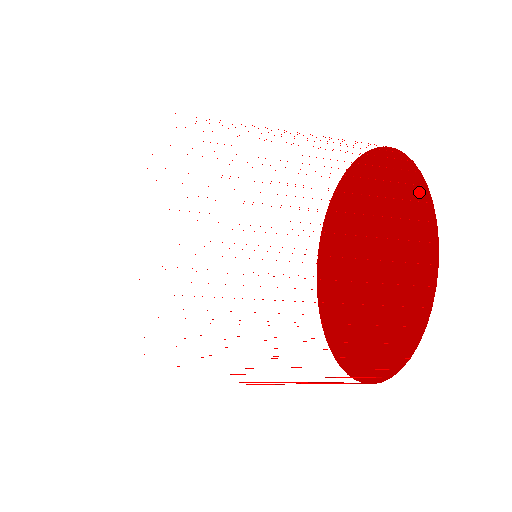
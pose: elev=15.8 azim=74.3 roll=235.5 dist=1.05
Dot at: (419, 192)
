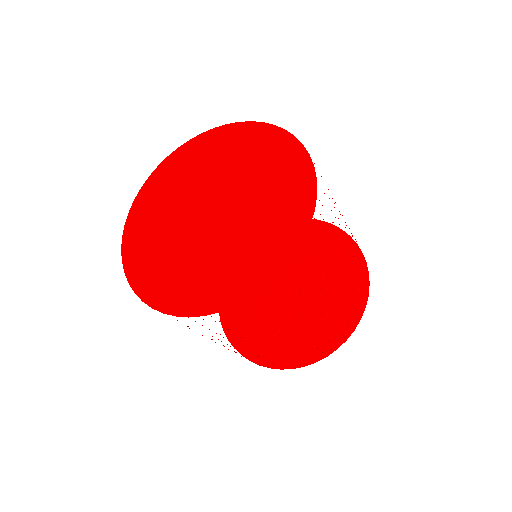
Dot at: (336, 234)
